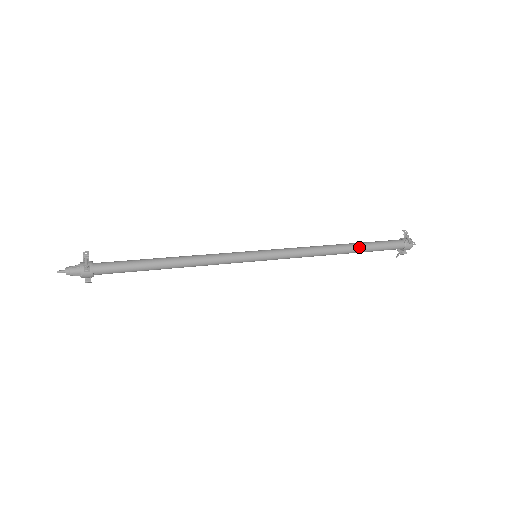
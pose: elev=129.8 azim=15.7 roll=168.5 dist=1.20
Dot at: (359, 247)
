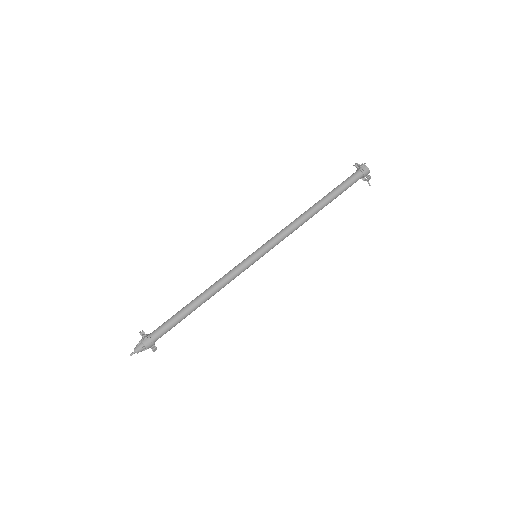
Dot at: (326, 197)
